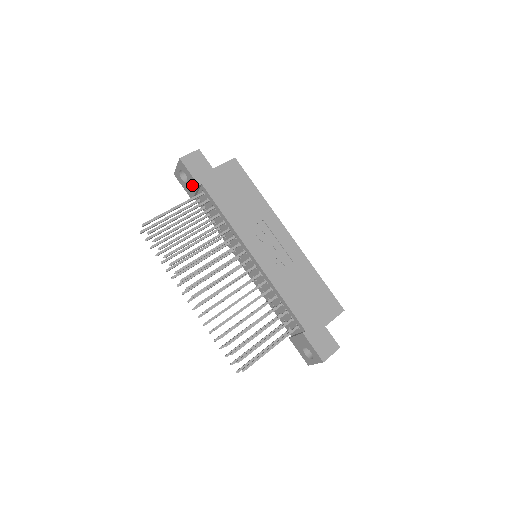
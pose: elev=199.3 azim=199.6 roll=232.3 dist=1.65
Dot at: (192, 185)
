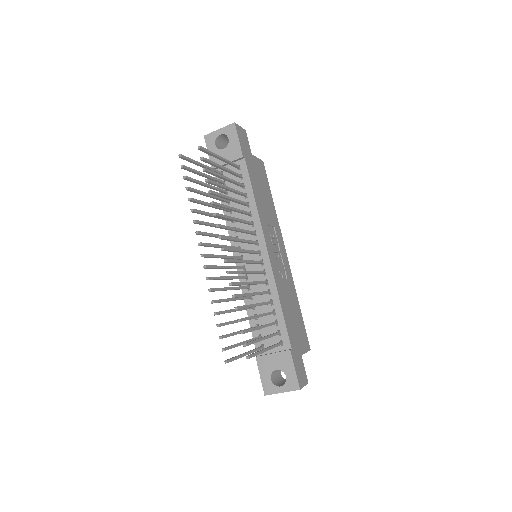
Dot at: (230, 154)
